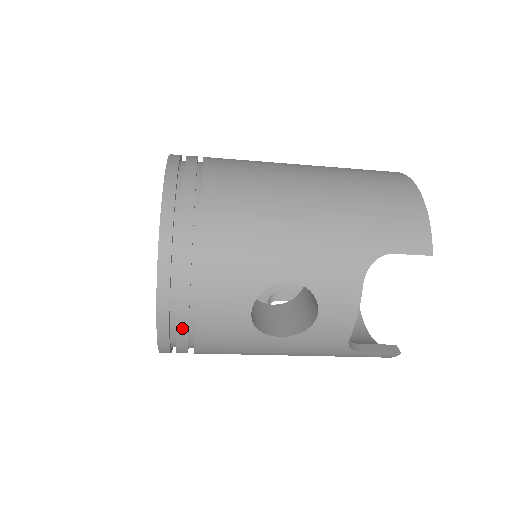
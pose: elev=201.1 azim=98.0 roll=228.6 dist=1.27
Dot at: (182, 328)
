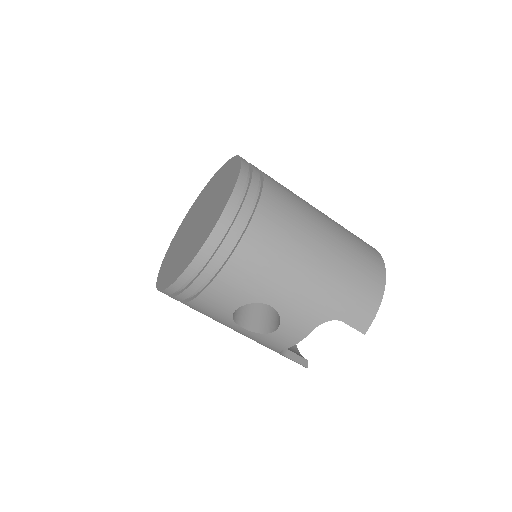
Dot at: (186, 294)
